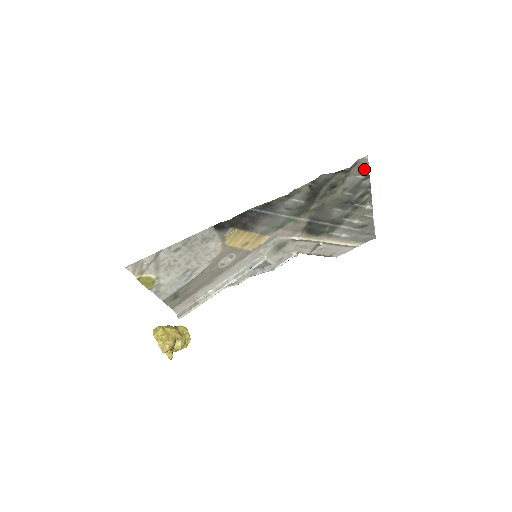
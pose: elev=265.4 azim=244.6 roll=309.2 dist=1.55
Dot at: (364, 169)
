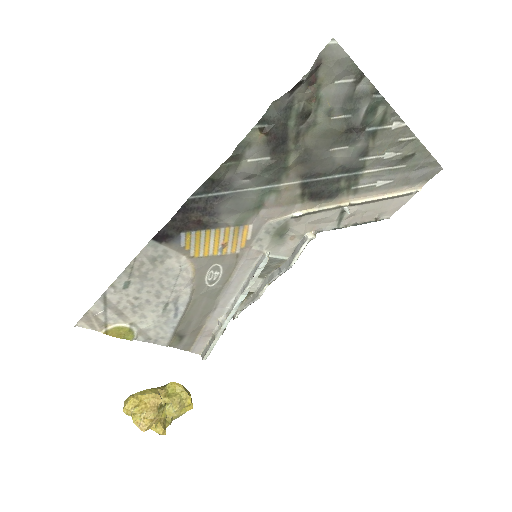
Dot at: (342, 65)
